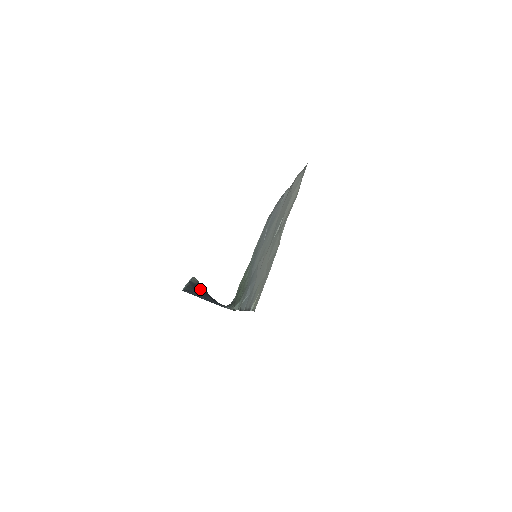
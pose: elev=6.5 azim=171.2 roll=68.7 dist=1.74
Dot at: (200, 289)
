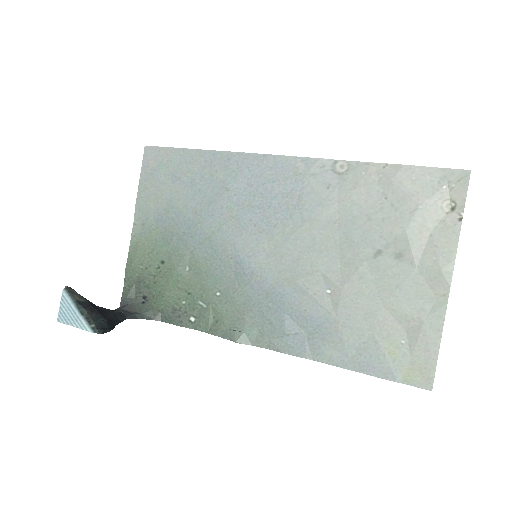
Dot at: (97, 308)
